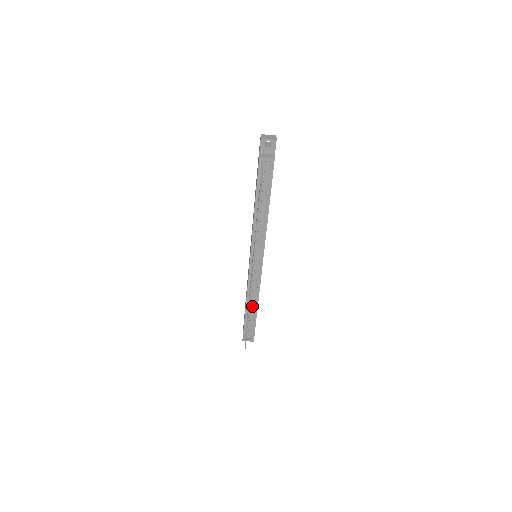
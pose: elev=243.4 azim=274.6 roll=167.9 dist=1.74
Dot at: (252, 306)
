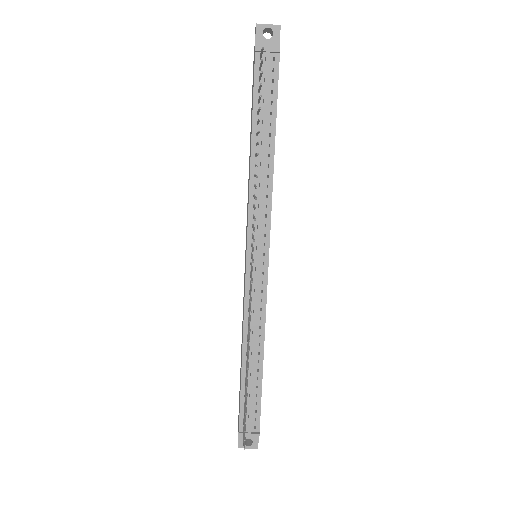
Dot at: (253, 359)
